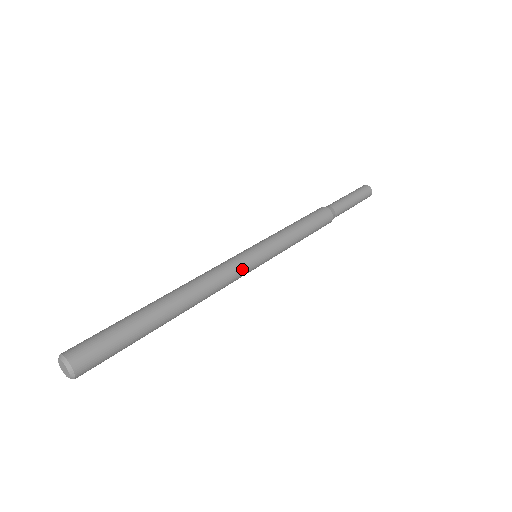
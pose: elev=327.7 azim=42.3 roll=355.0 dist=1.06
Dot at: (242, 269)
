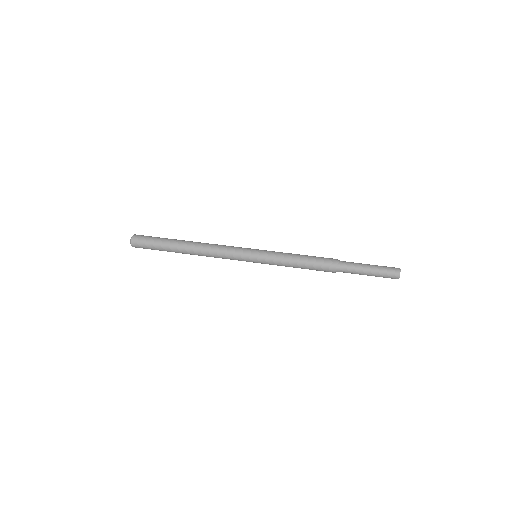
Dot at: (236, 252)
